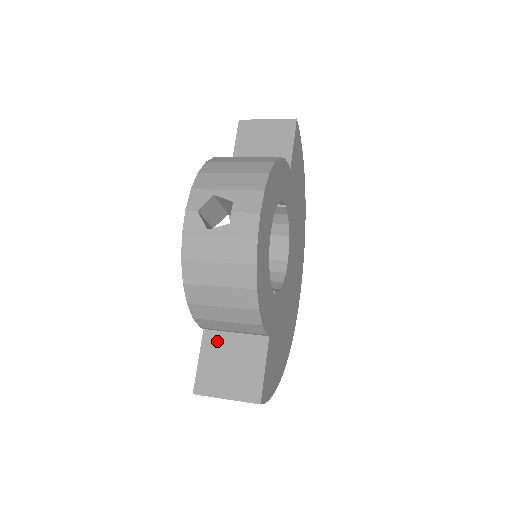
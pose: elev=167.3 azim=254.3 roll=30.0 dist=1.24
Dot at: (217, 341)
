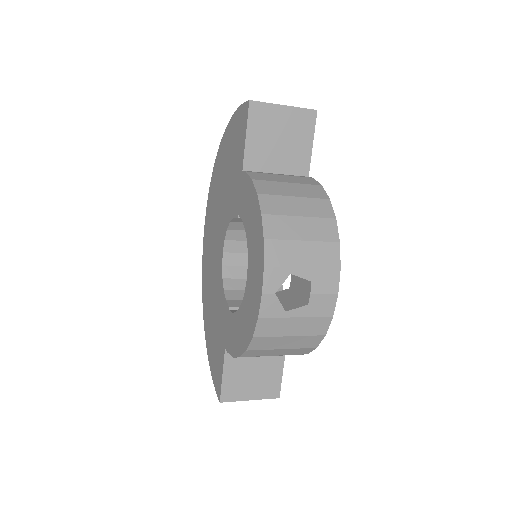
Dot at: (239, 357)
